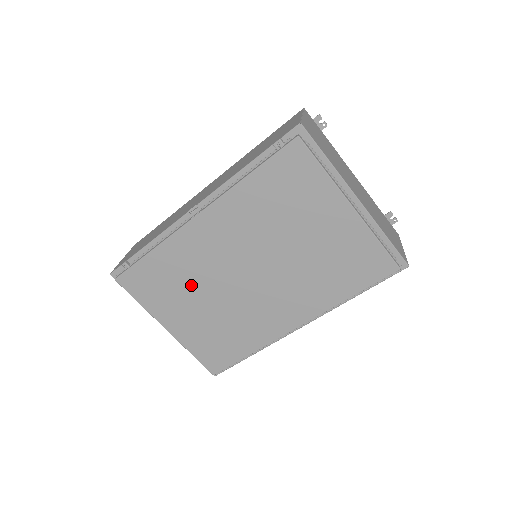
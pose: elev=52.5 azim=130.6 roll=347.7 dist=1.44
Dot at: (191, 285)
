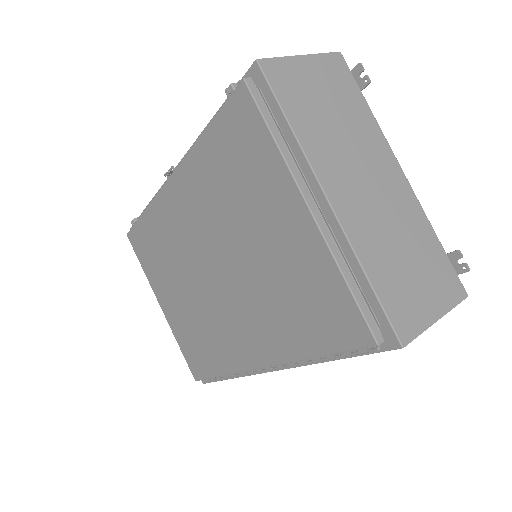
Dot at: (172, 264)
